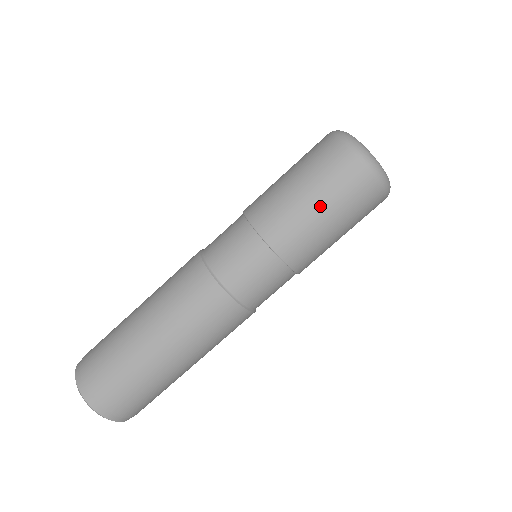
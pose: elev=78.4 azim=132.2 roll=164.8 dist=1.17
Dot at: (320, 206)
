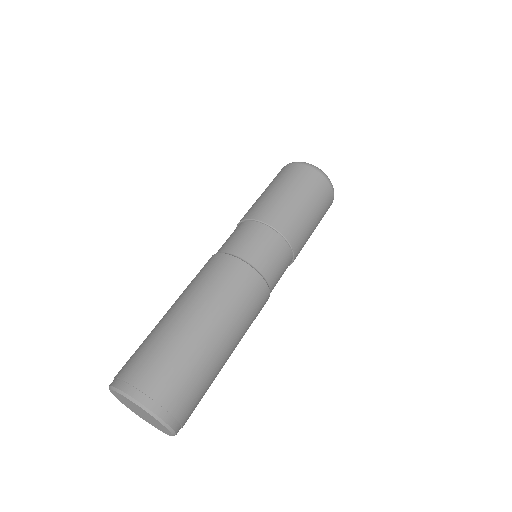
Dot at: (305, 203)
